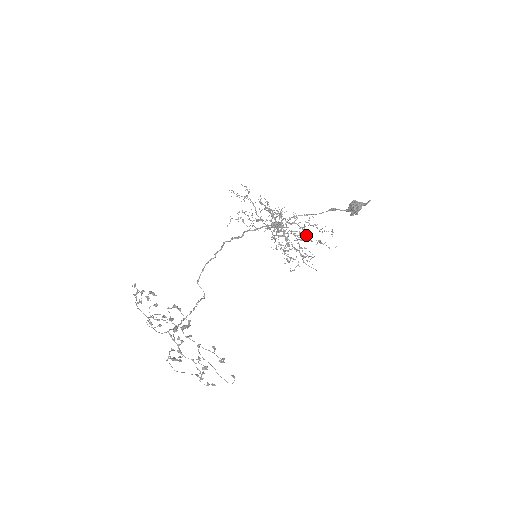
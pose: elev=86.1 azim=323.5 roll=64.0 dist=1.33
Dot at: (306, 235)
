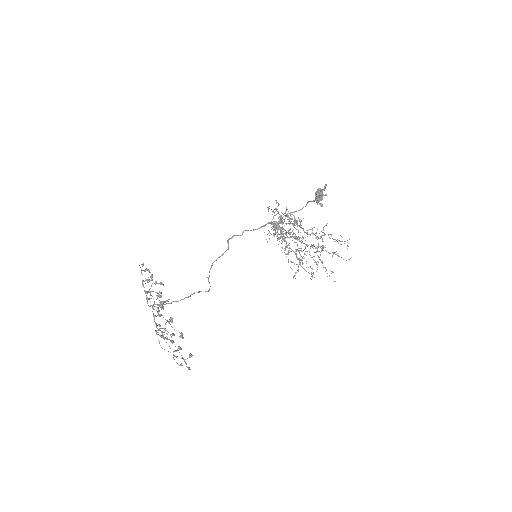
Dot at: (322, 246)
